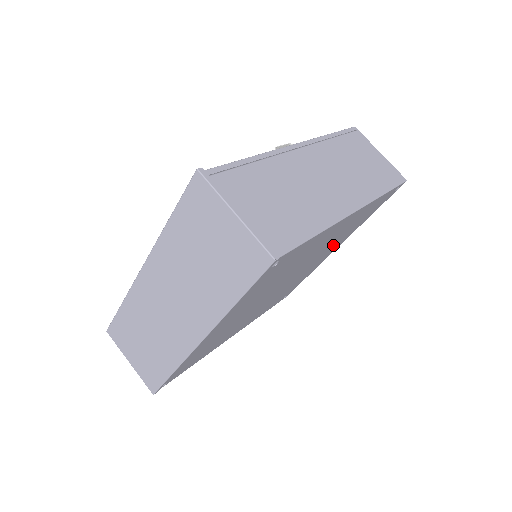
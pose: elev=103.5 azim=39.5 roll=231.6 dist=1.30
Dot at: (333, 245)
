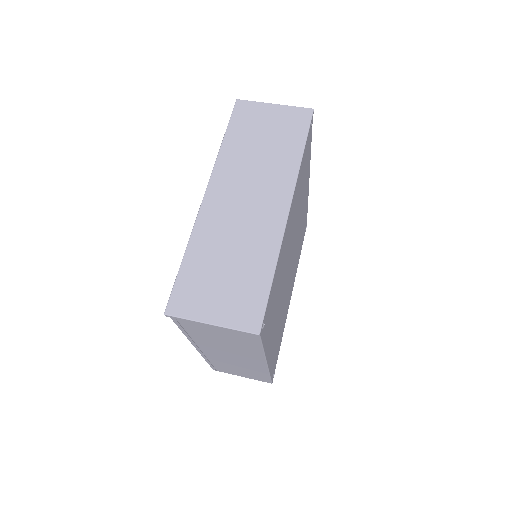
Dot at: (295, 262)
